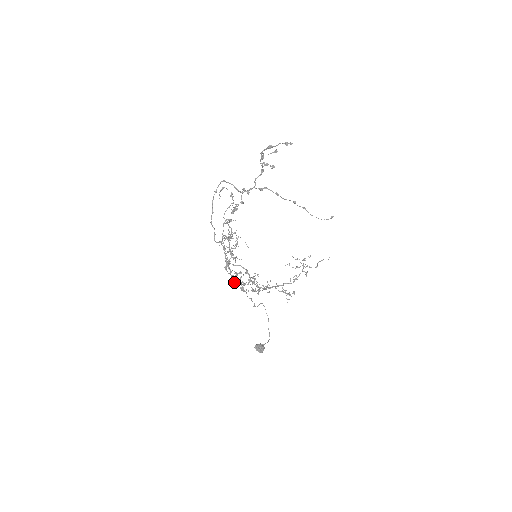
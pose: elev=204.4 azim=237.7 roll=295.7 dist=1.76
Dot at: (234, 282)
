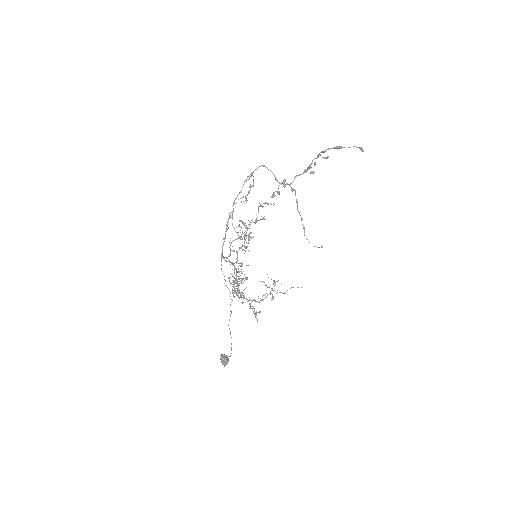
Dot at: (233, 274)
